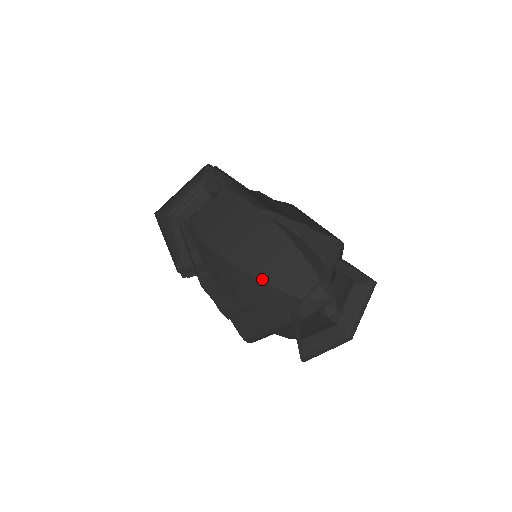
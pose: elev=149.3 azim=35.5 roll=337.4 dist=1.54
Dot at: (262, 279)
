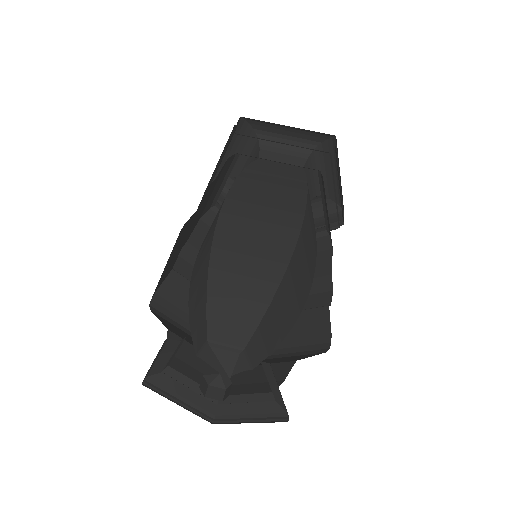
Dot at: (189, 311)
